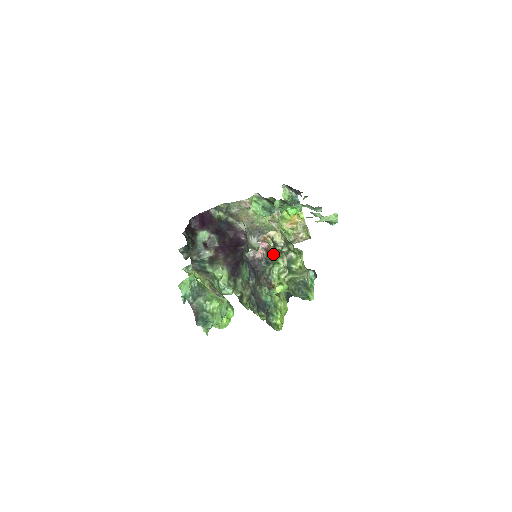
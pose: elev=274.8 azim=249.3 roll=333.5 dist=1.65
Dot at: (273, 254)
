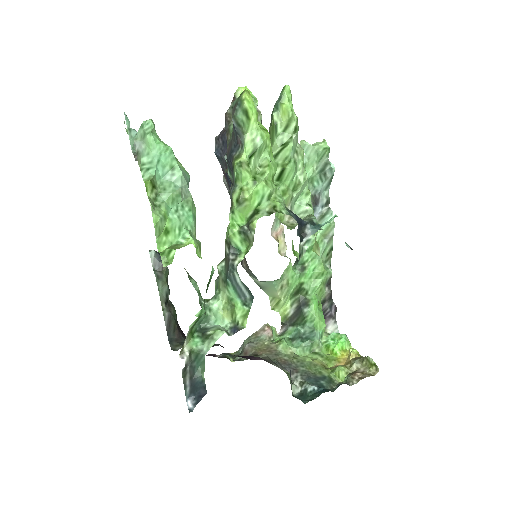
Dot at: occluded
